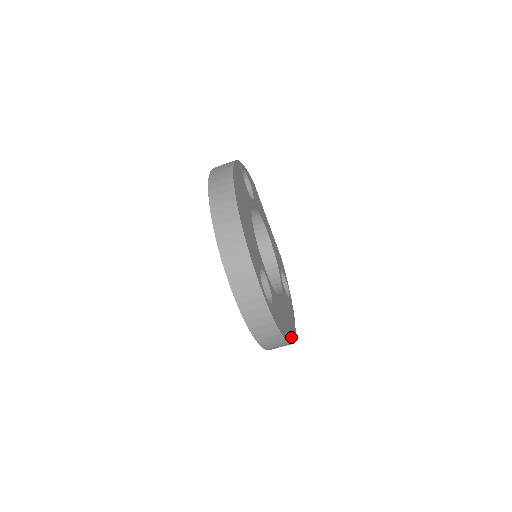
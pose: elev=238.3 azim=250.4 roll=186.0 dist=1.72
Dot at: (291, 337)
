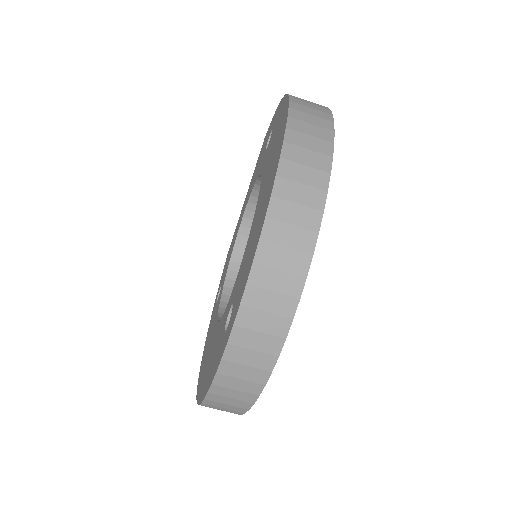
Dot at: occluded
